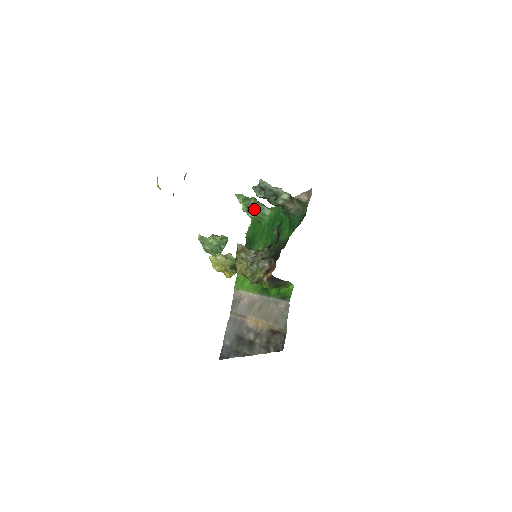
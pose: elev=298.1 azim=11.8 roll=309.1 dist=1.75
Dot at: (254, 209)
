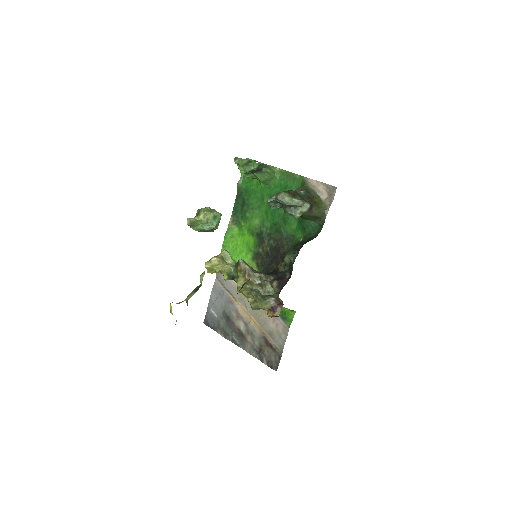
Dot at: (255, 173)
